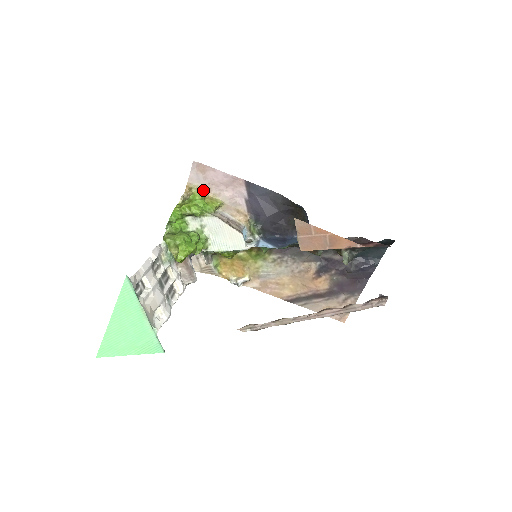
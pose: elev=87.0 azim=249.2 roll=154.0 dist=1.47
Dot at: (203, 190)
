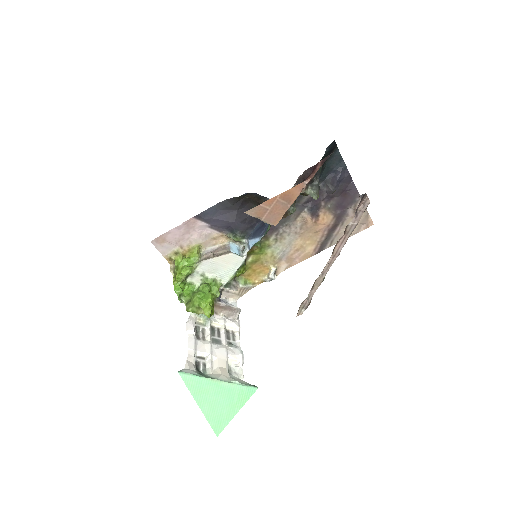
Dot at: (178, 251)
